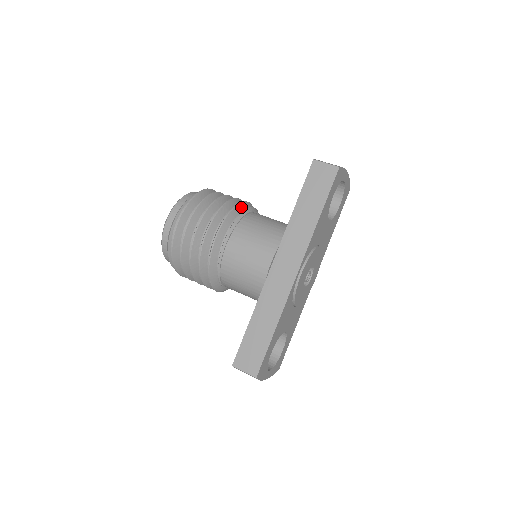
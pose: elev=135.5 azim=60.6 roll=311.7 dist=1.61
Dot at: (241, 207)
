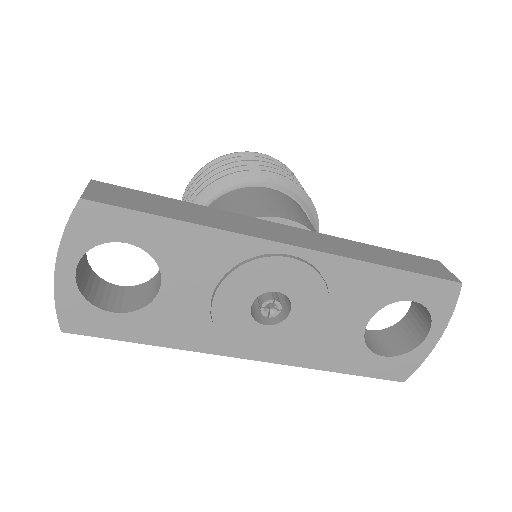
Dot at: occluded
